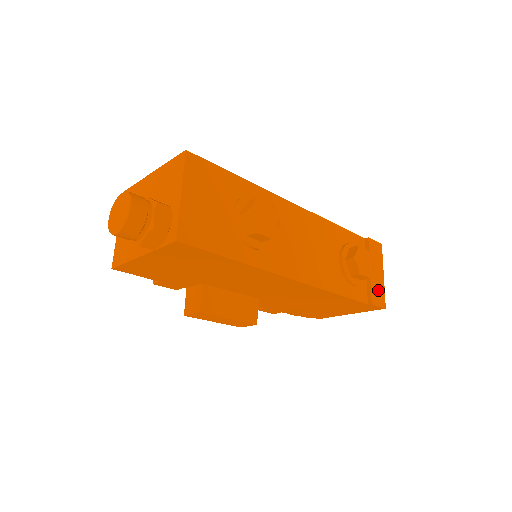
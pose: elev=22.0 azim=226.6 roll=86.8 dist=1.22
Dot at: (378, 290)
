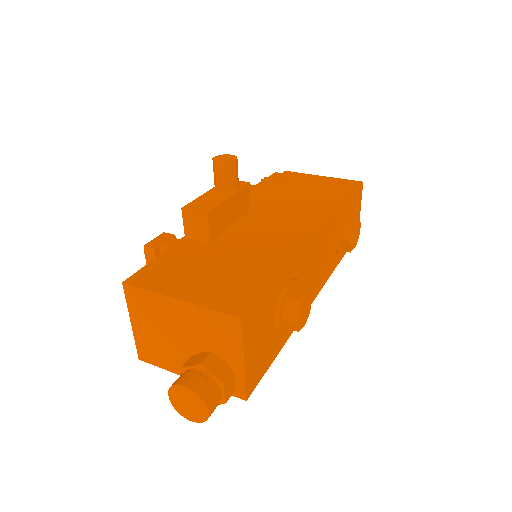
Dot at: occluded
